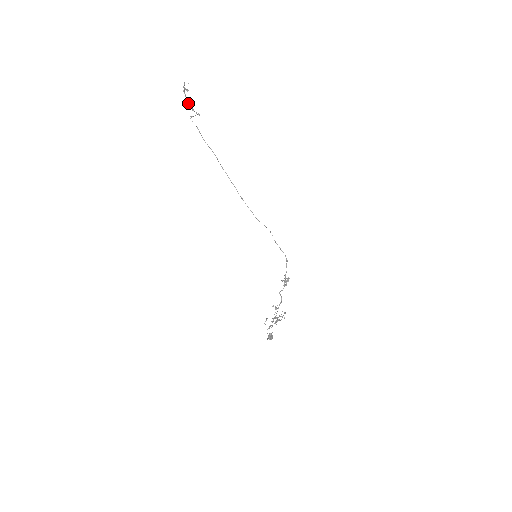
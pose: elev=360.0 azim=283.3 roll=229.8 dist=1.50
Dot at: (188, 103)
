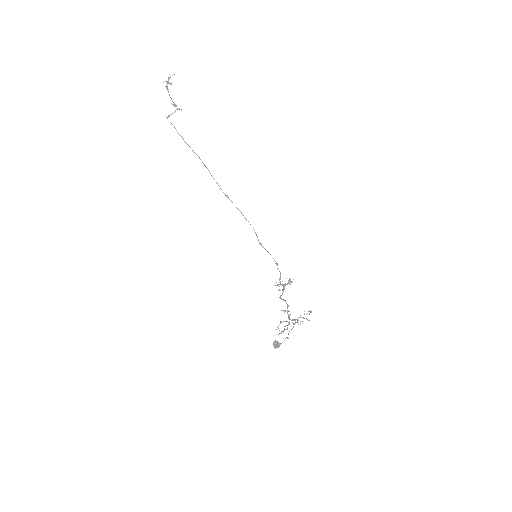
Dot at: (171, 99)
